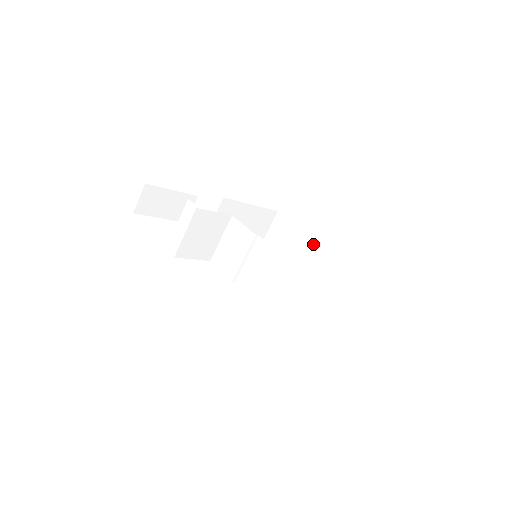
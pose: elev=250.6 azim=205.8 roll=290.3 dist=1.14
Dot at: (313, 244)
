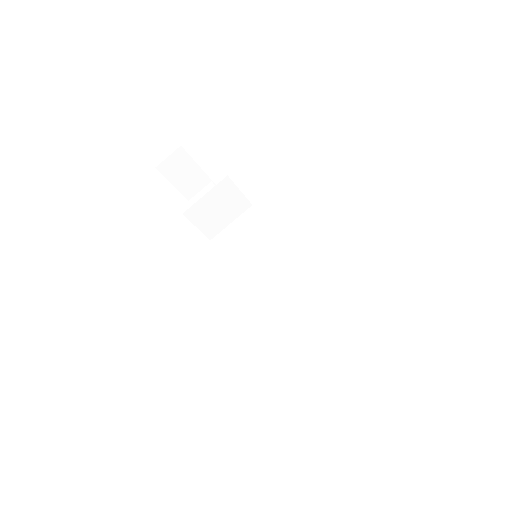
Dot at: occluded
